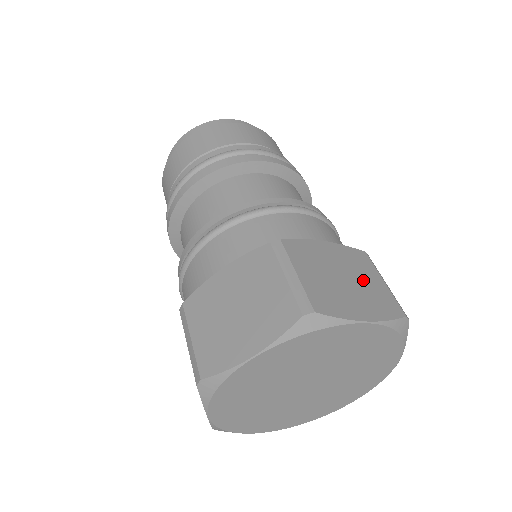
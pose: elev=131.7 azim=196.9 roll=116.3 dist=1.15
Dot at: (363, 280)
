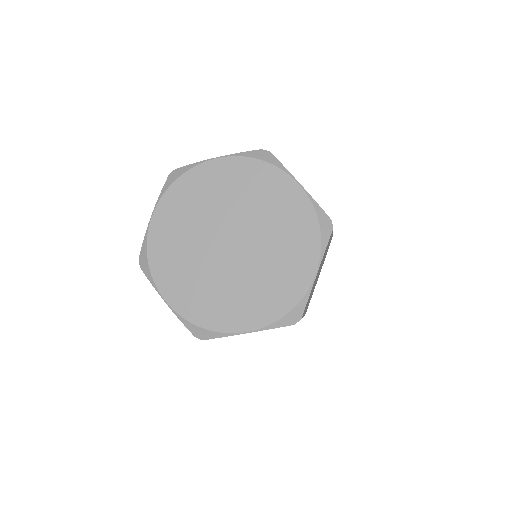
Dot at: occluded
